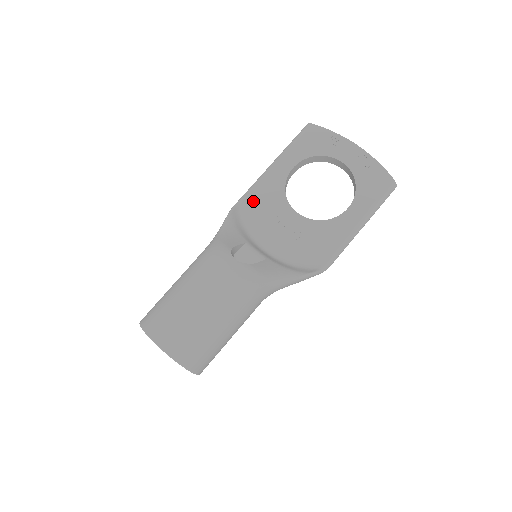
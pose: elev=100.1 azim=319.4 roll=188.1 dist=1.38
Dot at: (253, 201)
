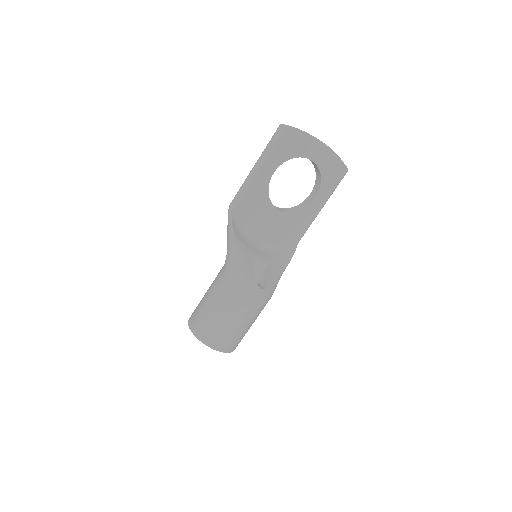
Dot at: (244, 208)
